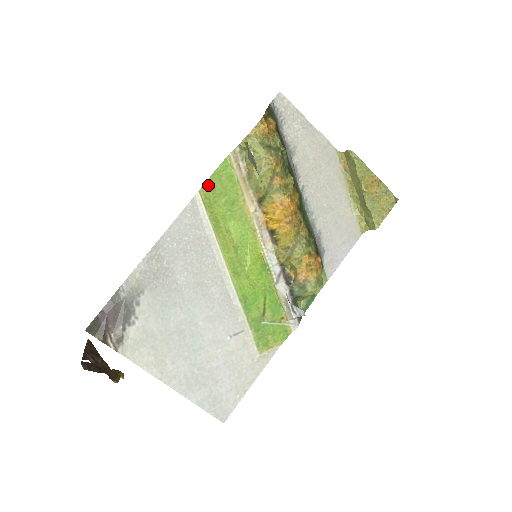
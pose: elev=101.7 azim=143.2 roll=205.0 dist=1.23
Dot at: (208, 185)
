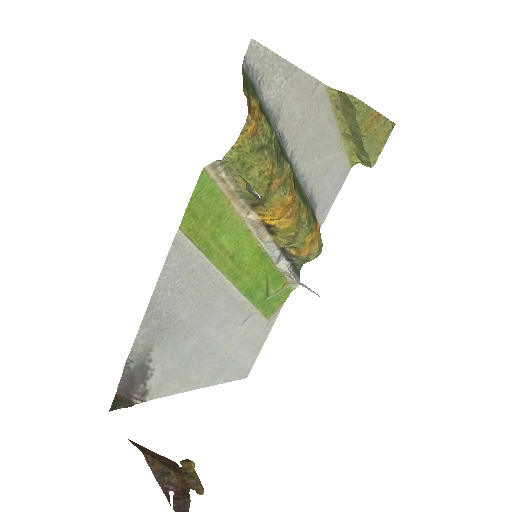
Dot at: (187, 215)
